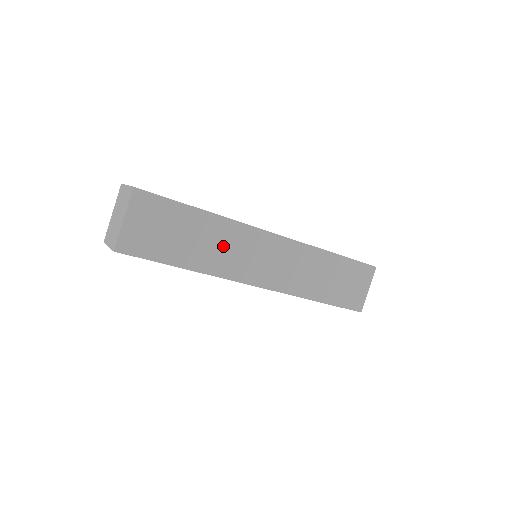
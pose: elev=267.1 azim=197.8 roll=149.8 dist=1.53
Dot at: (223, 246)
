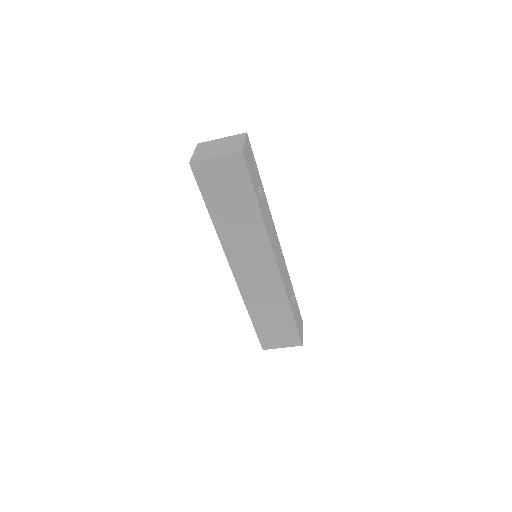
Dot at: (244, 233)
